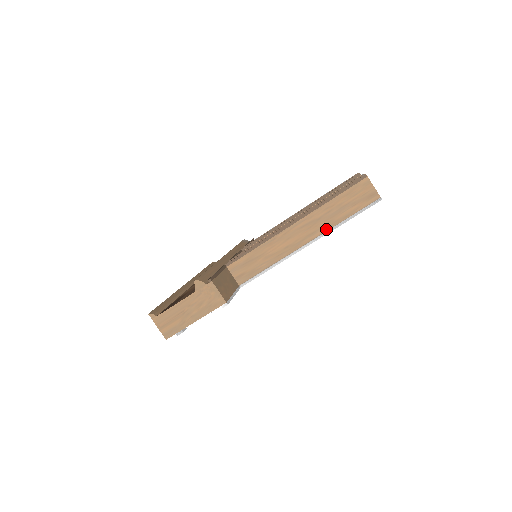
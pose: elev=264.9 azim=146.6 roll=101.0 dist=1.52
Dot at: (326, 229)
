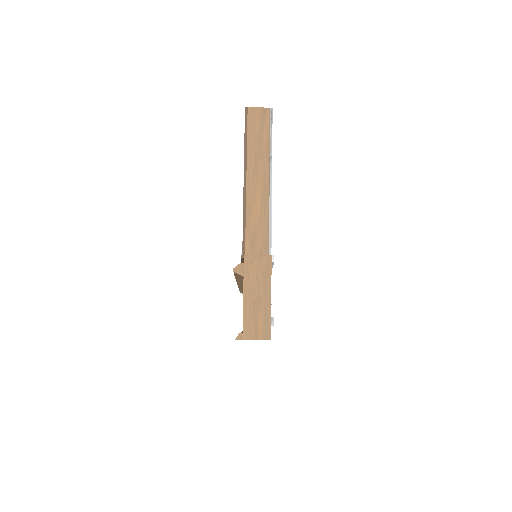
Dot at: (268, 162)
